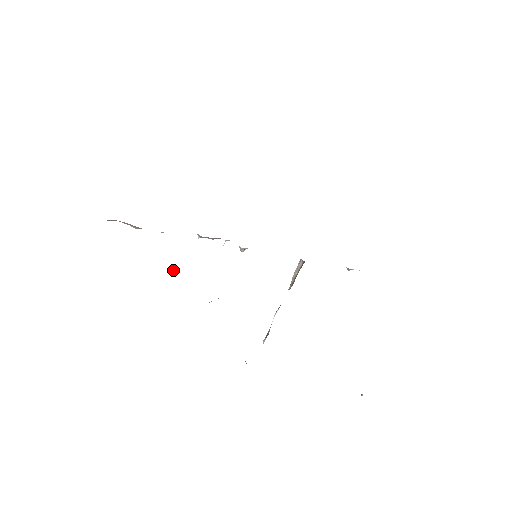
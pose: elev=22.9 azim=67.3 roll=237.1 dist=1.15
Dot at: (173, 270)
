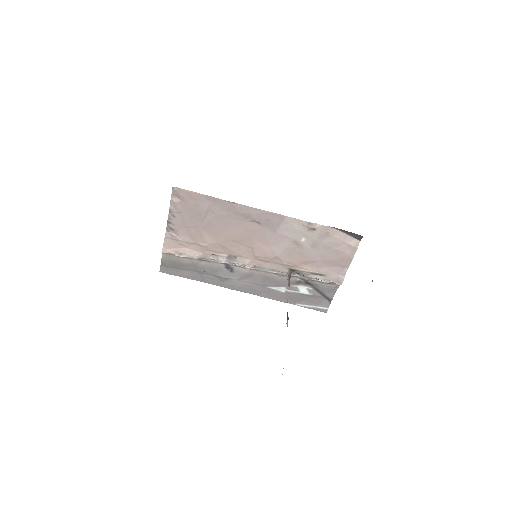
Dot at: occluded
